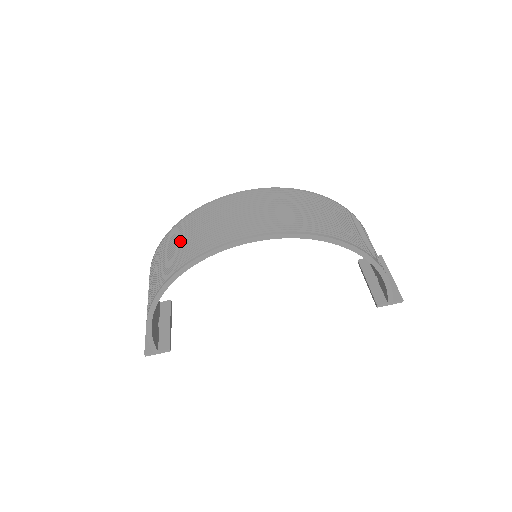
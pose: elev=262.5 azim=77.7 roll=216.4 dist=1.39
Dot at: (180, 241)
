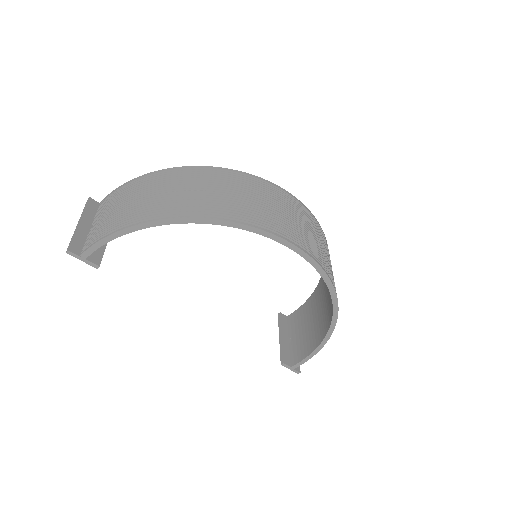
Dot at: (229, 191)
